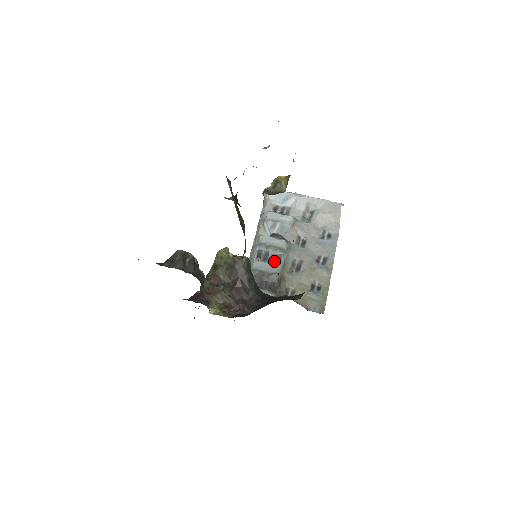
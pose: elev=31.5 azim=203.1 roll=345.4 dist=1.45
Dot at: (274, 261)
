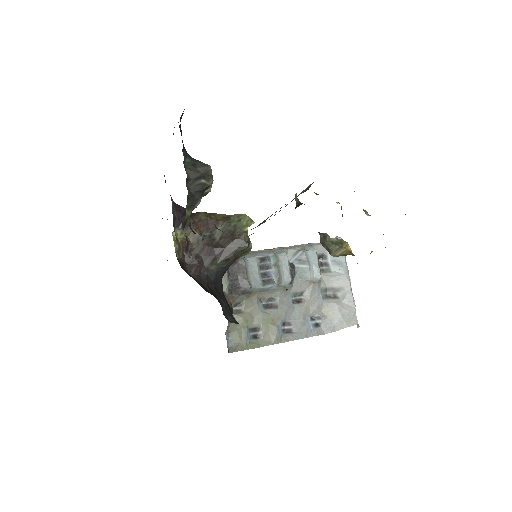
Dot at: (264, 278)
